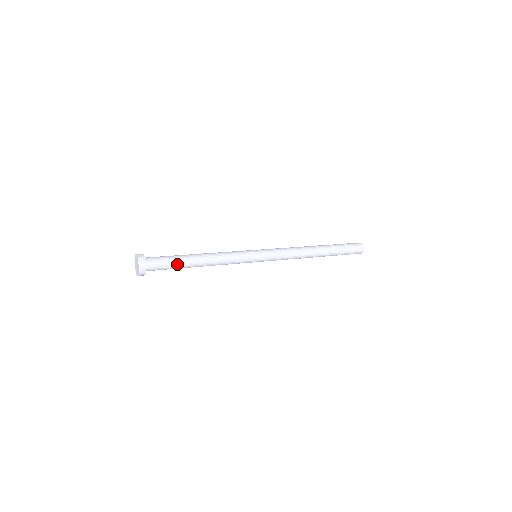
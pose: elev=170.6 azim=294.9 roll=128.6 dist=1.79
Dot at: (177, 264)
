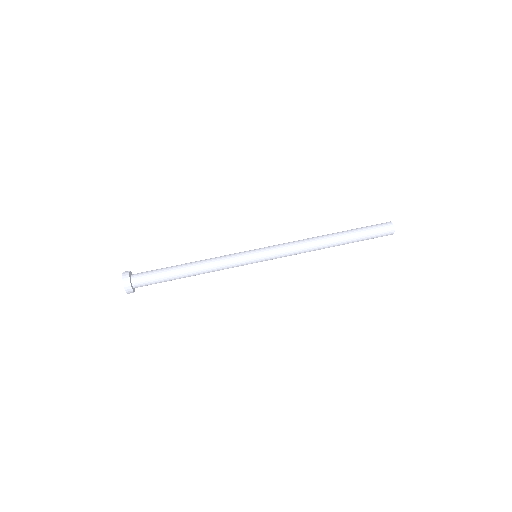
Dot at: (166, 281)
